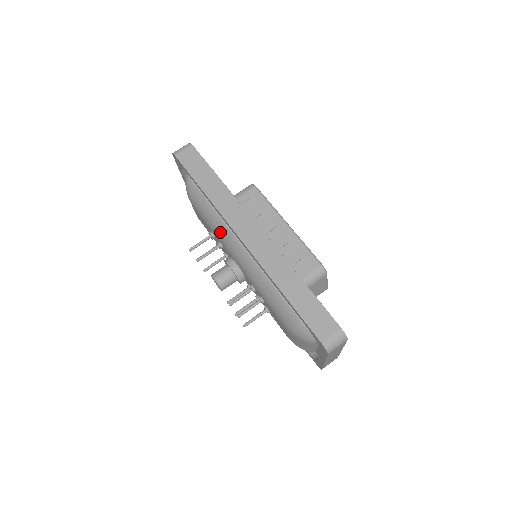
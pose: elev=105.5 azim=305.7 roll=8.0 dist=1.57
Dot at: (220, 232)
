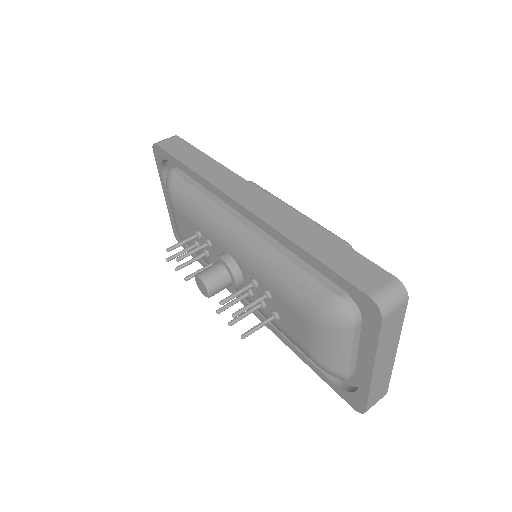
Dot at: (208, 217)
